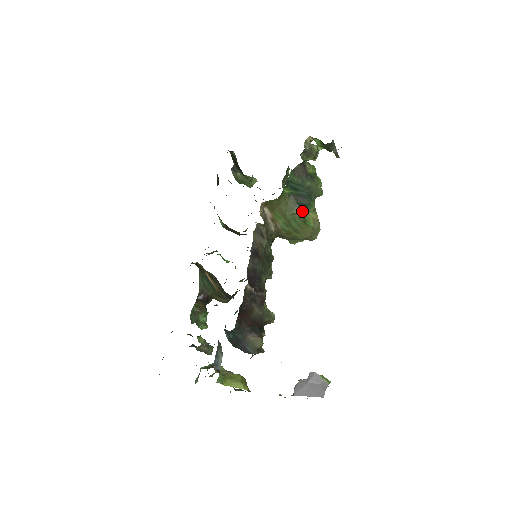
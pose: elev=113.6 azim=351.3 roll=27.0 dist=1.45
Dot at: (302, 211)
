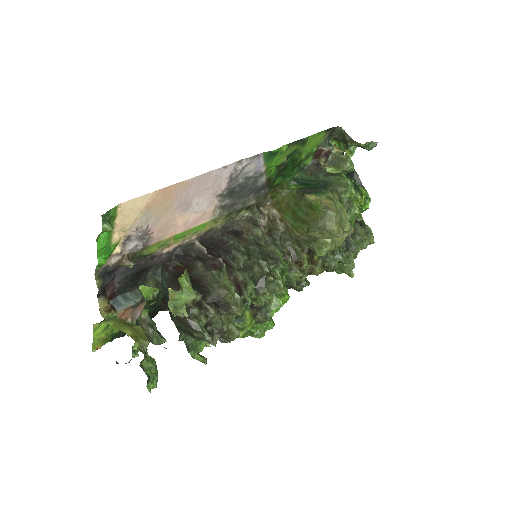
Dot at: (304, 195)
